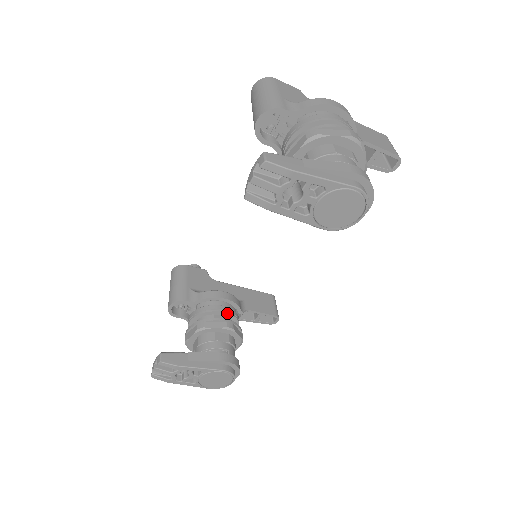
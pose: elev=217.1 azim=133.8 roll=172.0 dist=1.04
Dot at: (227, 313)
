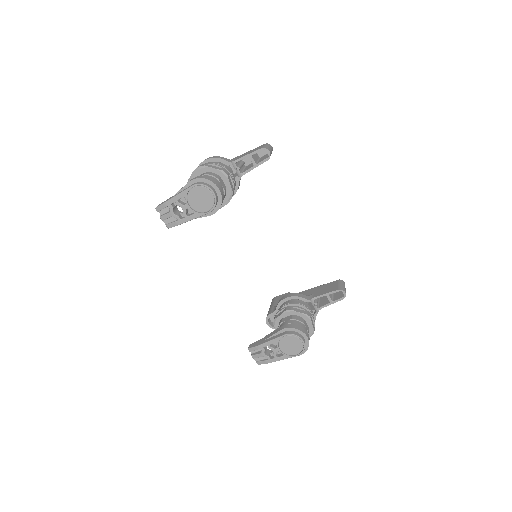
Dot at: (290, 304)
